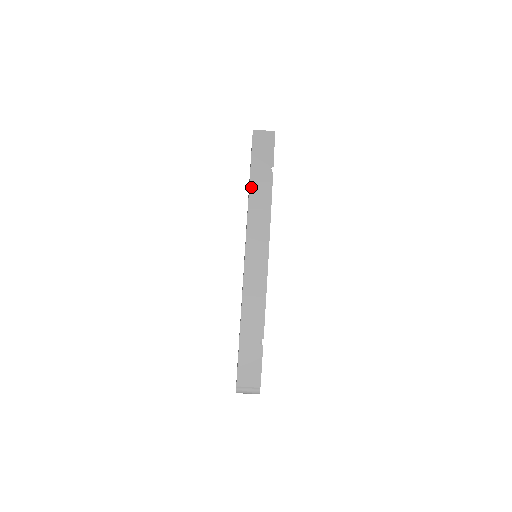
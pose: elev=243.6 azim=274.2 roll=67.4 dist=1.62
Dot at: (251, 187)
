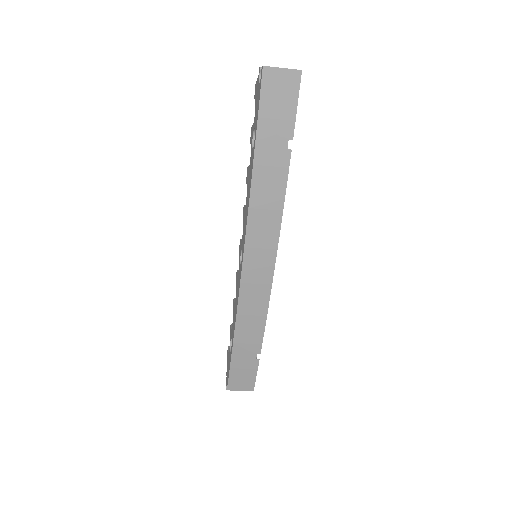
Dot at: (255, 175)
